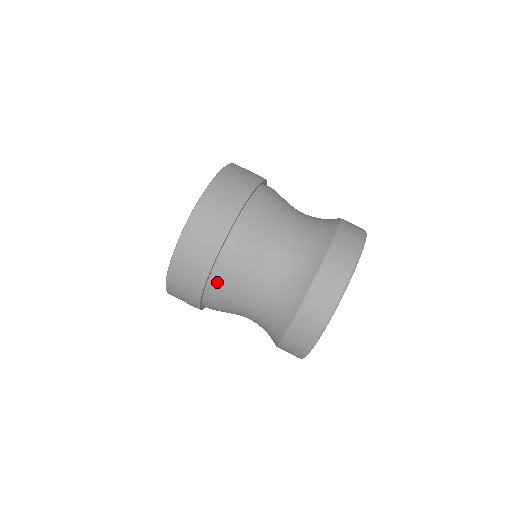
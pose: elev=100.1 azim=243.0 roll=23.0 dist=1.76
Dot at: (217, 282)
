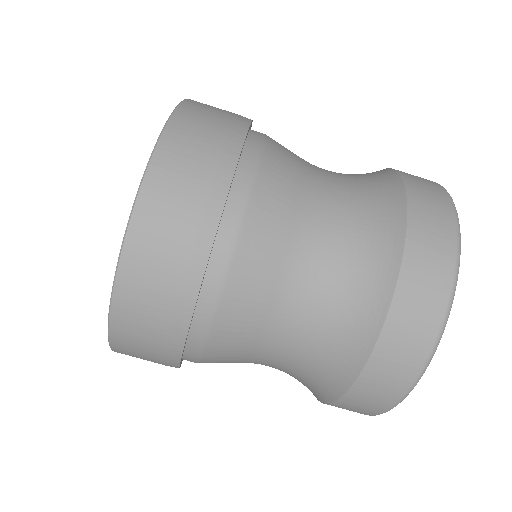
Dot at: (198, 360)
